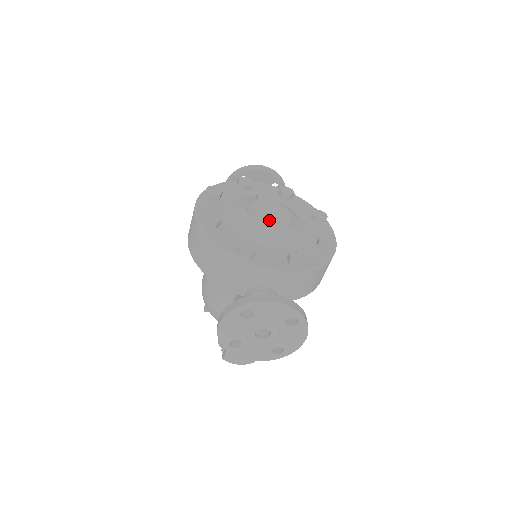
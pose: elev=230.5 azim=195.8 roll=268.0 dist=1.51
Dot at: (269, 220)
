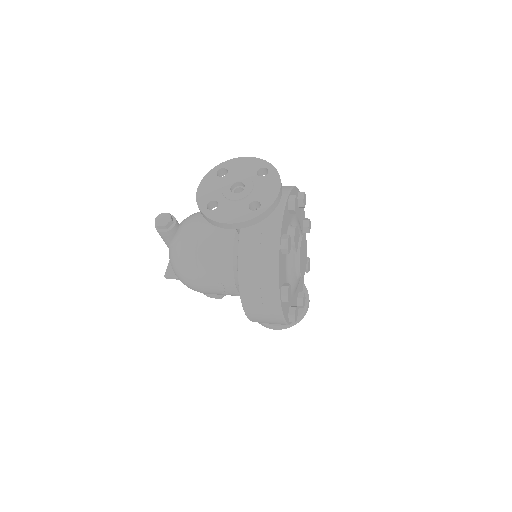
Dot at: (305, 264)
